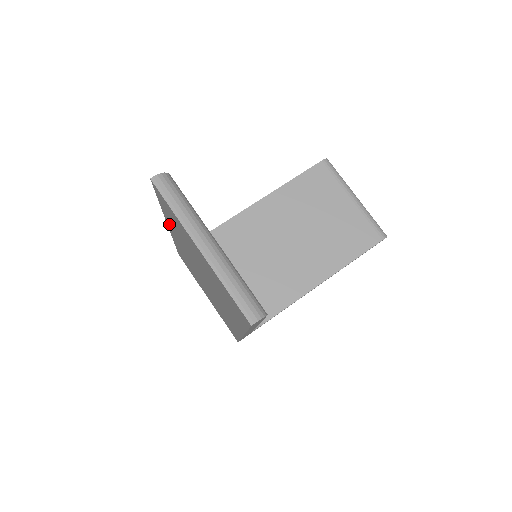
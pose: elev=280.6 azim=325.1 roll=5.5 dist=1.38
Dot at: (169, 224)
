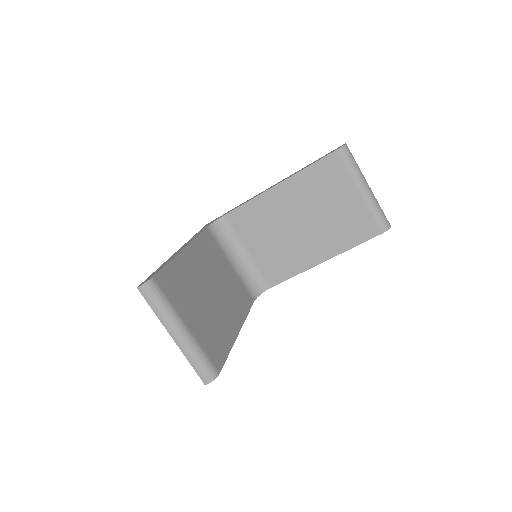
Dot at: occluded
